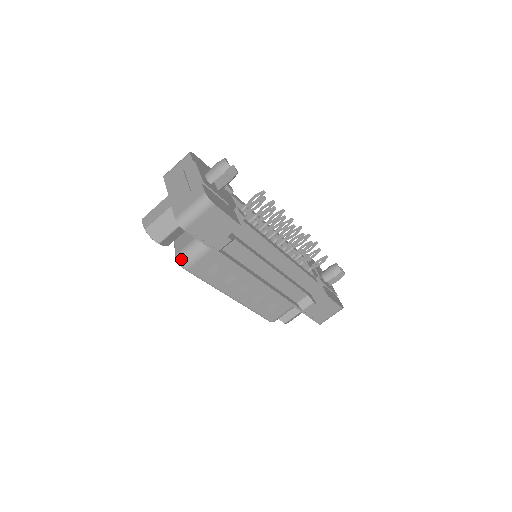
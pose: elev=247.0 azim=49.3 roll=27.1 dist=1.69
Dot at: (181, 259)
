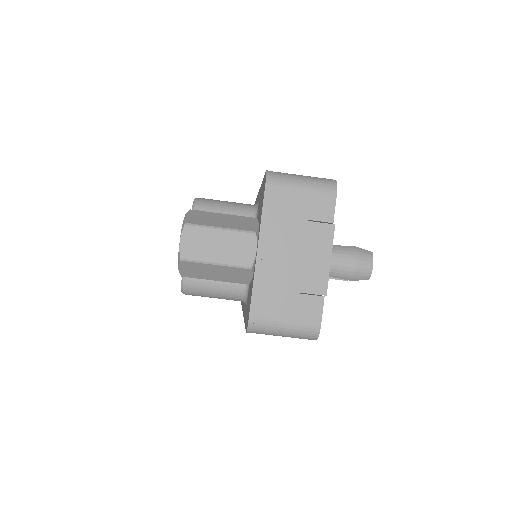
Dot at: (190, 286)
